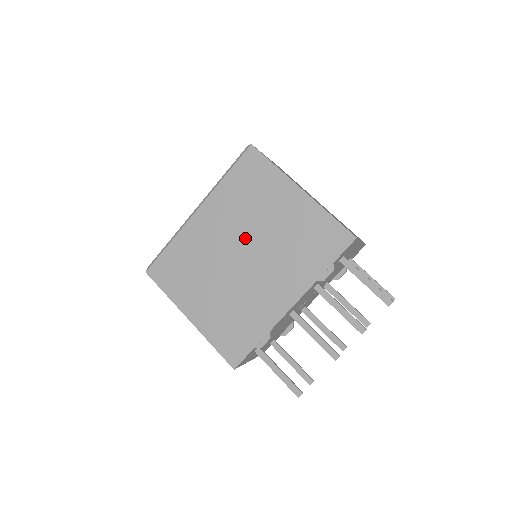
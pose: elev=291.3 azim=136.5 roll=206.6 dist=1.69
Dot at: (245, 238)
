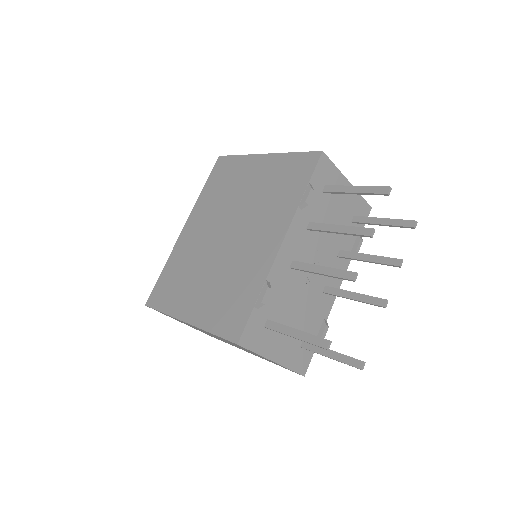
Dot at: (226, 219)
